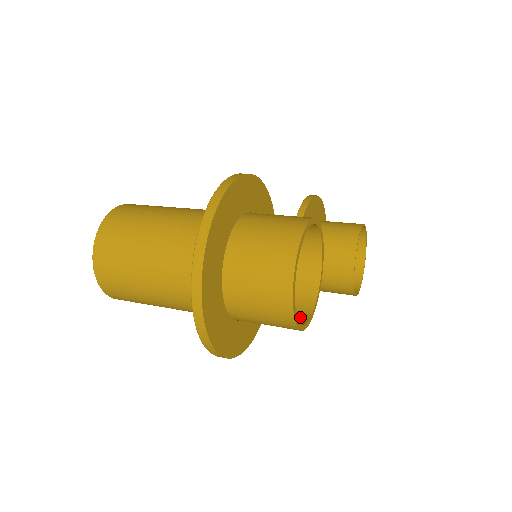
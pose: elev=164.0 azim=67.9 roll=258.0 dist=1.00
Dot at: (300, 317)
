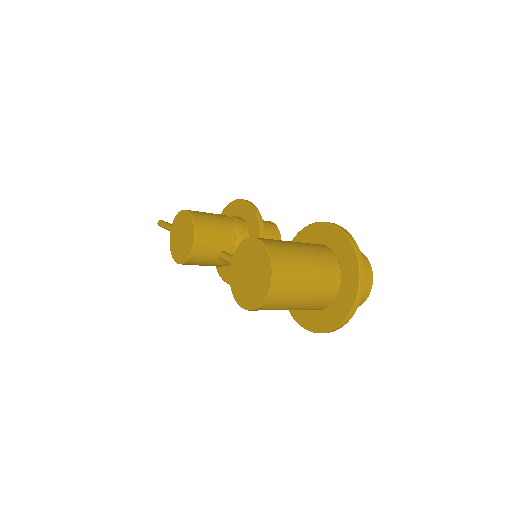
Dot at: occluded
